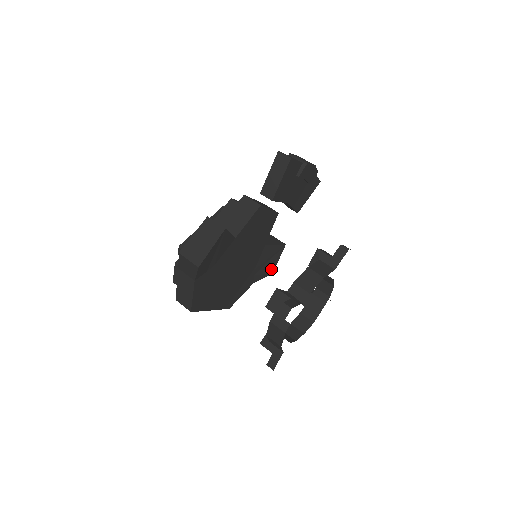
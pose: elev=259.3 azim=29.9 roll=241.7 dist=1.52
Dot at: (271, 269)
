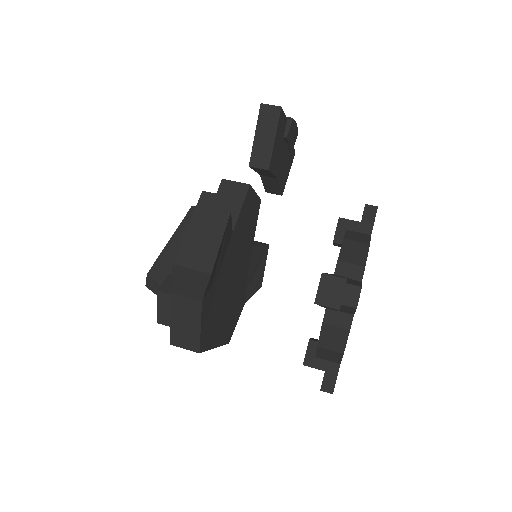
Dot at: (259, 280)
